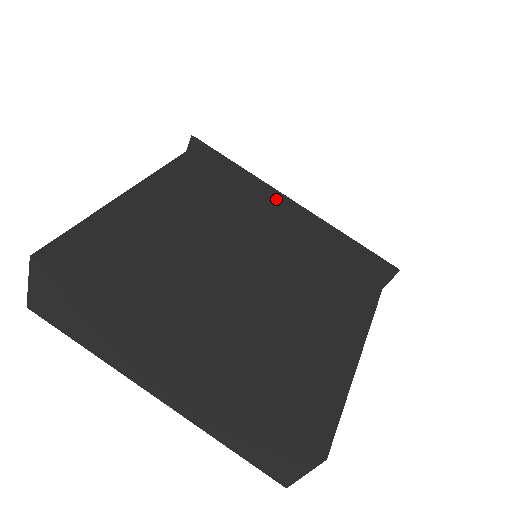
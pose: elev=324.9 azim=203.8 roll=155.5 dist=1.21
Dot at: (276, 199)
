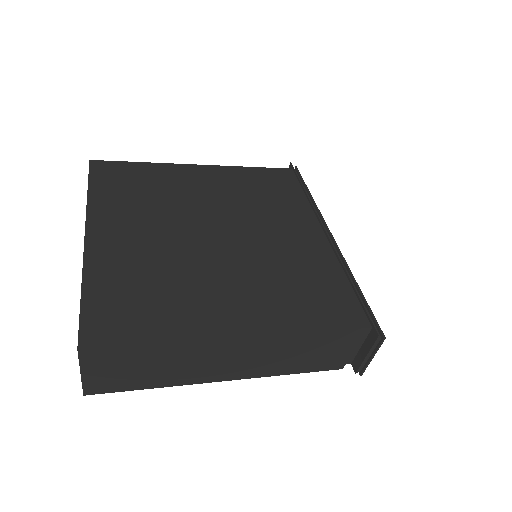
Dot at: (311, 223)
